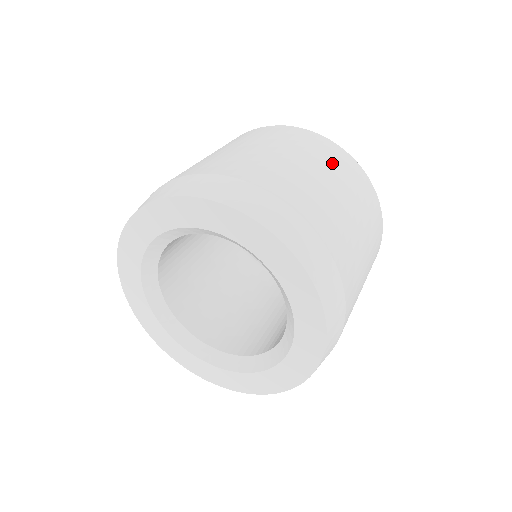
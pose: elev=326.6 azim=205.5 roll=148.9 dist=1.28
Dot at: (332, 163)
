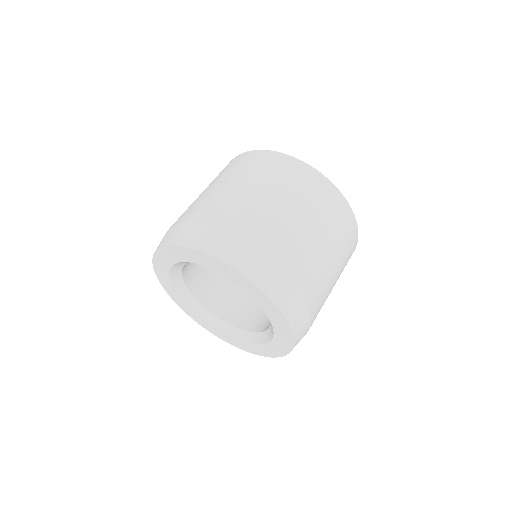
Dot at: (320, 206)
